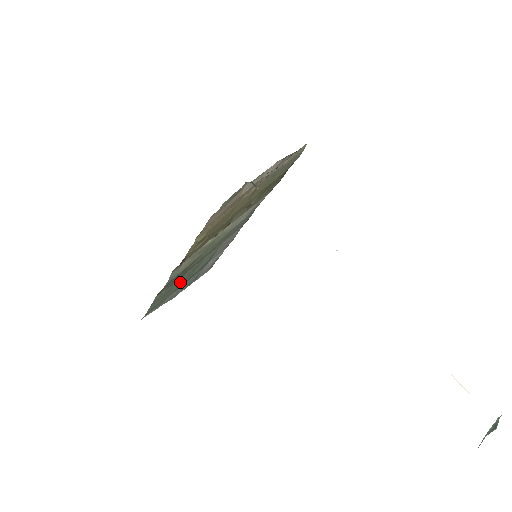
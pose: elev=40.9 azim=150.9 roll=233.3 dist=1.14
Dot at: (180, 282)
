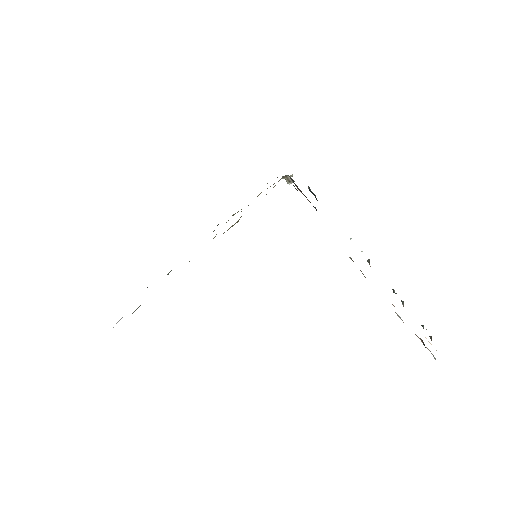
Dot at: occluded
